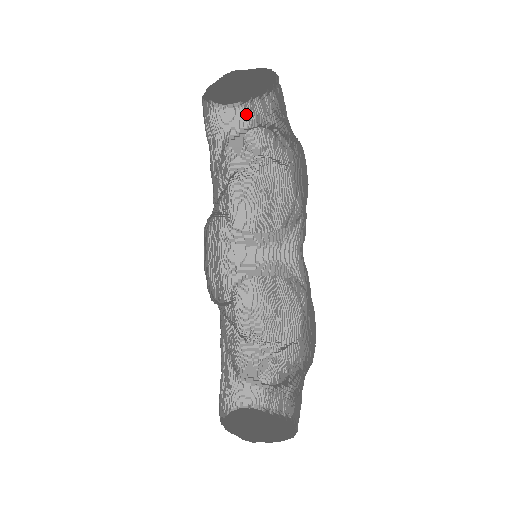
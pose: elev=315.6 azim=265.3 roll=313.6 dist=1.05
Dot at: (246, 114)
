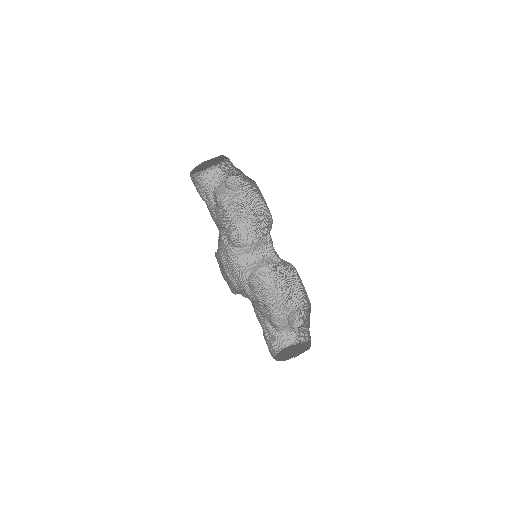
Dot at: (220, 171)
